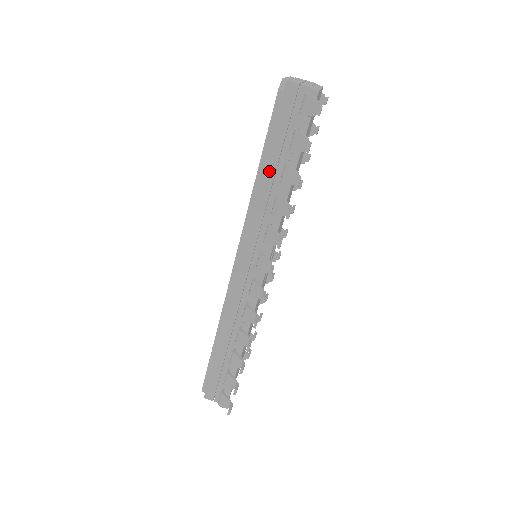
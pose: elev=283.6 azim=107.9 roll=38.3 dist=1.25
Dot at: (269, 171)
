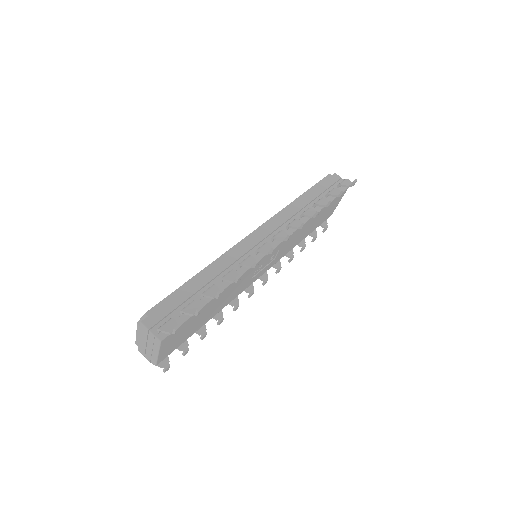
Dot at: (308, 199)
